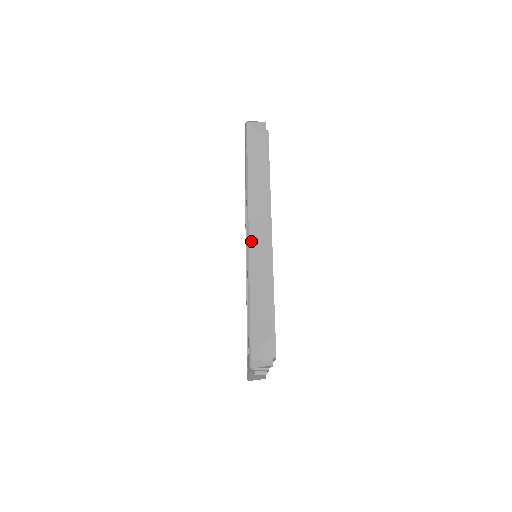
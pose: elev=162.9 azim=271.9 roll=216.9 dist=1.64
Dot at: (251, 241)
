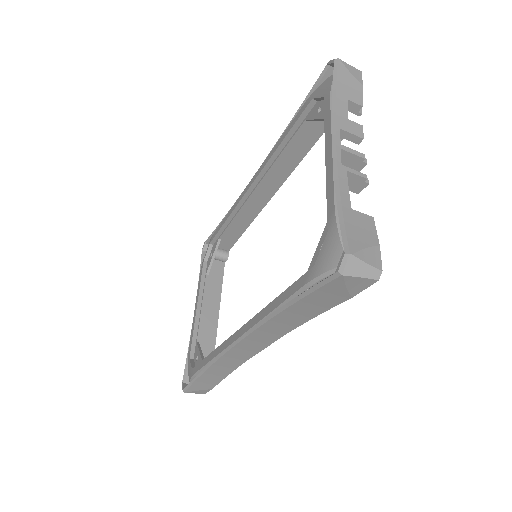
Dot at: occluded
